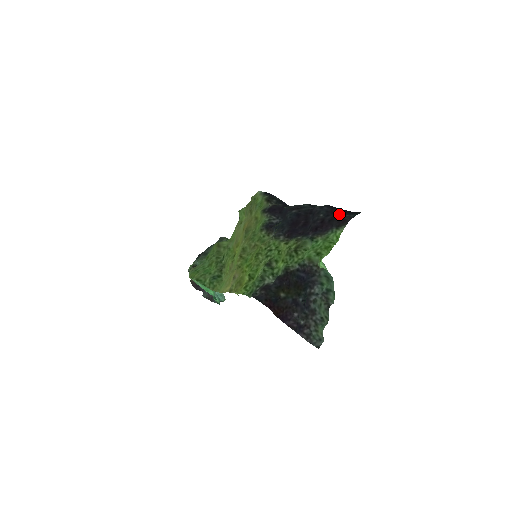
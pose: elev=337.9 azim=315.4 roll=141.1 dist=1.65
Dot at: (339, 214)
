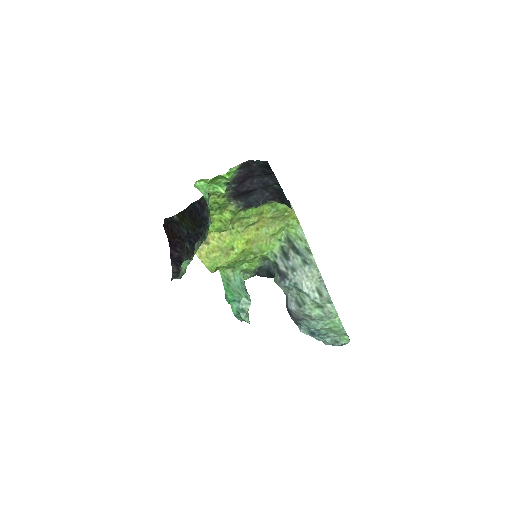
Dot at: (259, 168)
